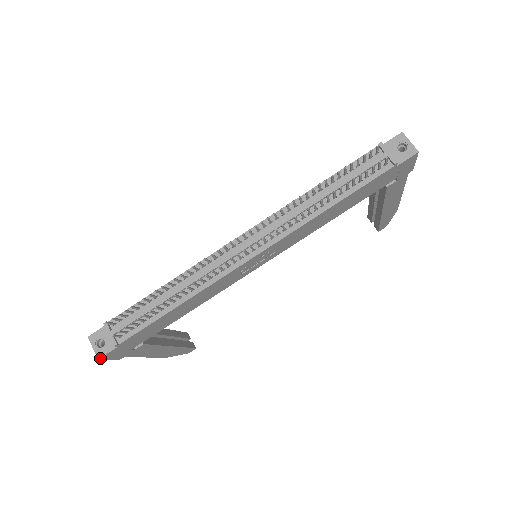
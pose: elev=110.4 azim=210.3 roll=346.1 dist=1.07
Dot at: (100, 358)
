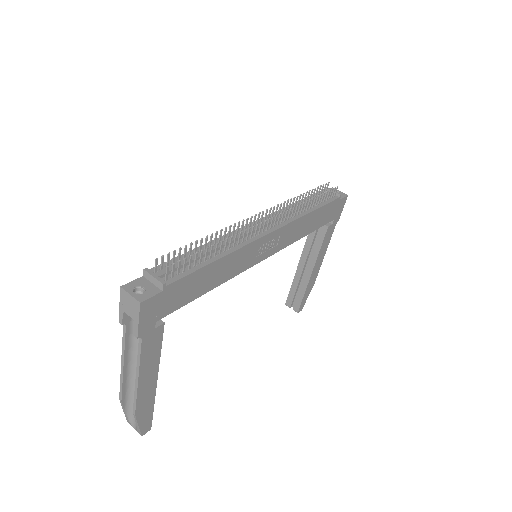
Dot at: (142, 302)
